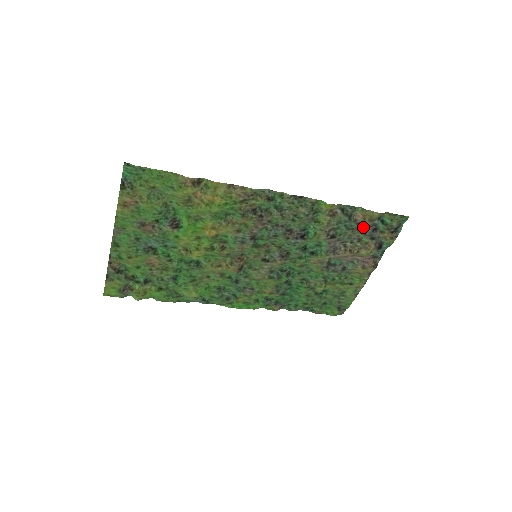
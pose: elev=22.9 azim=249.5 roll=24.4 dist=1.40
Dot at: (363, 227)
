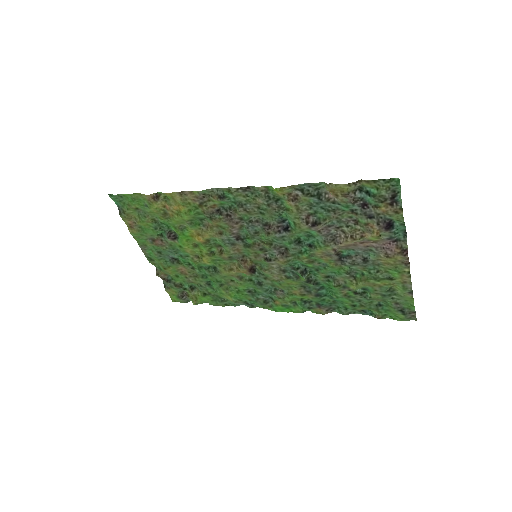
Dot at: (345, 205)
